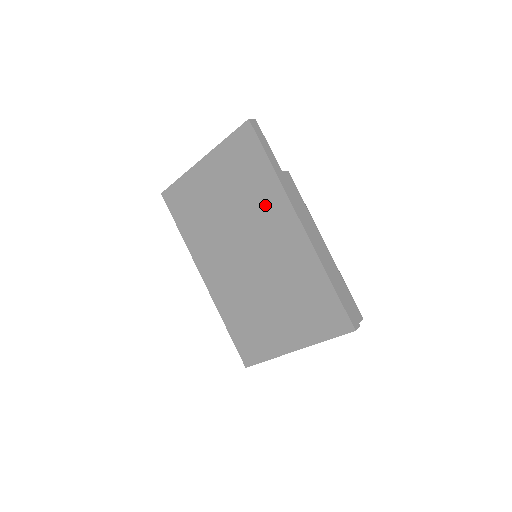
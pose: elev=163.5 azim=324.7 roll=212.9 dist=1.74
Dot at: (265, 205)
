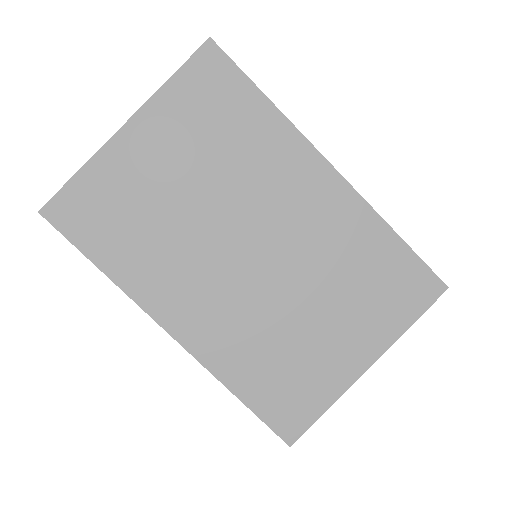
Dot at: (268, 161)
